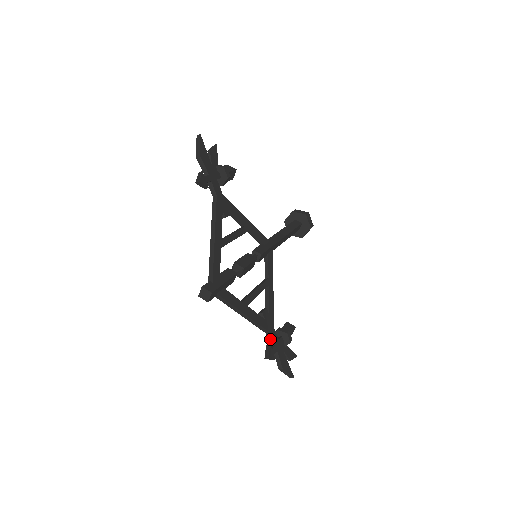
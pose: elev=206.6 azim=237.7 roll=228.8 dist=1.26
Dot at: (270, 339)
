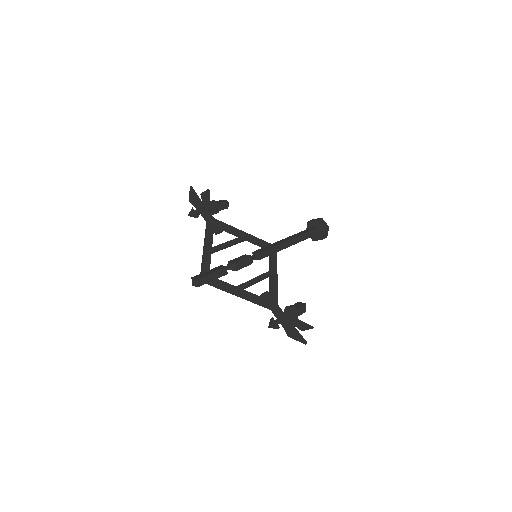
Dot at: (274, 313)
